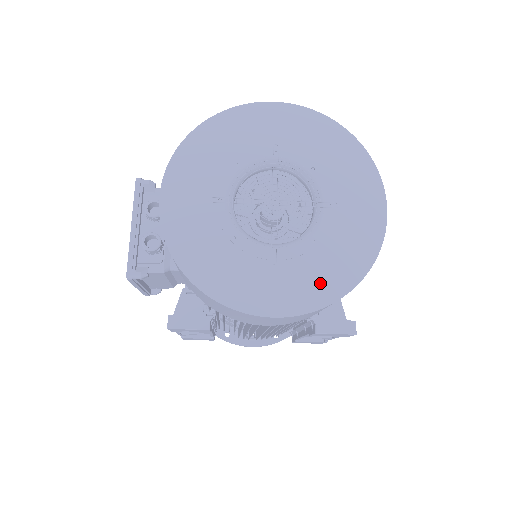
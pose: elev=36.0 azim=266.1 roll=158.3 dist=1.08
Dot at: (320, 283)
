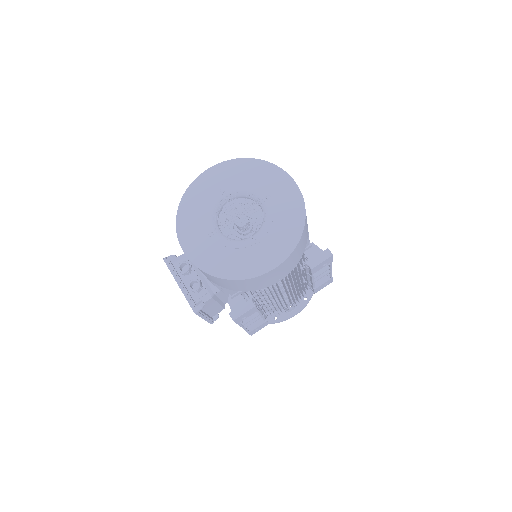
Dot at: (286, 237)
